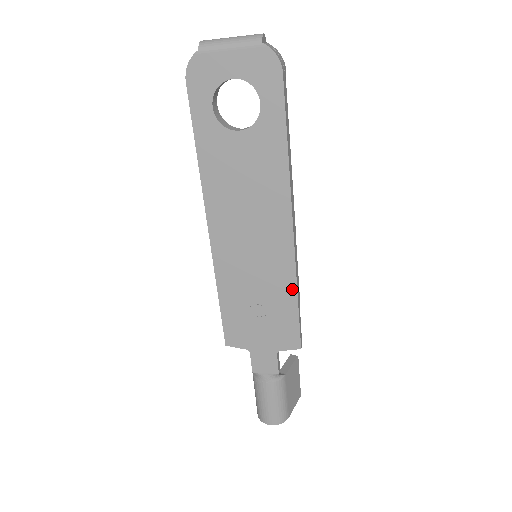
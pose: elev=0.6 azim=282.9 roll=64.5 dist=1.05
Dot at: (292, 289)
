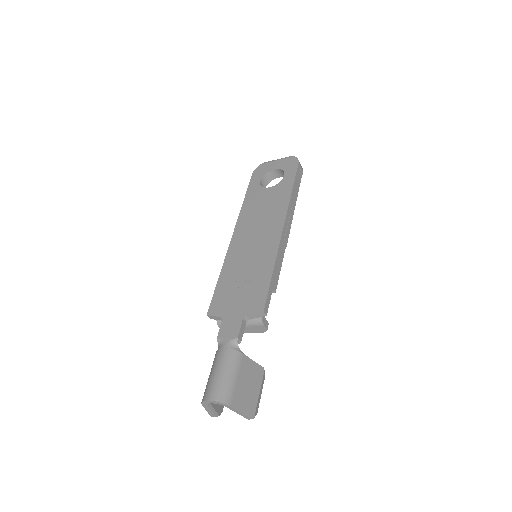
Dot at: (271, 265)
